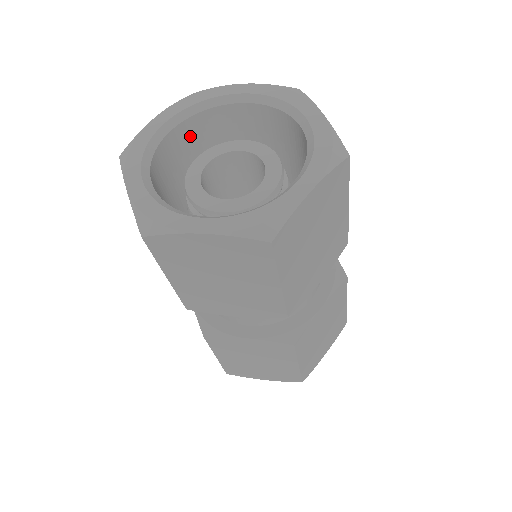
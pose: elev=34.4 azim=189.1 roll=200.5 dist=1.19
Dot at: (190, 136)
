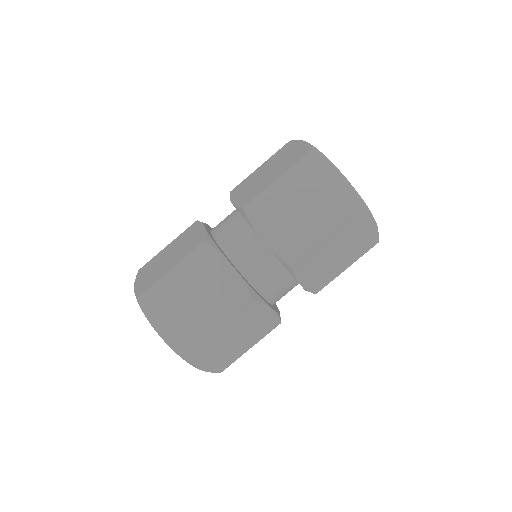
Dot at: occluded
